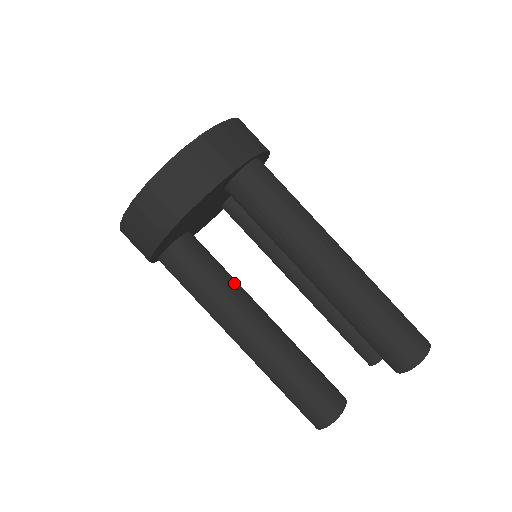
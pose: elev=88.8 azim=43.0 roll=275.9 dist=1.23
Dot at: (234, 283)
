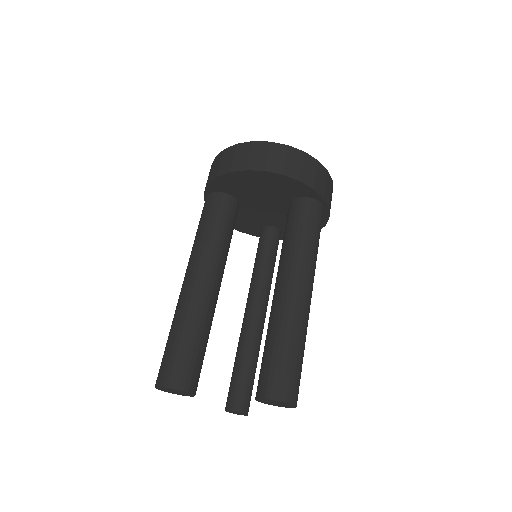
Dot at: occluded
